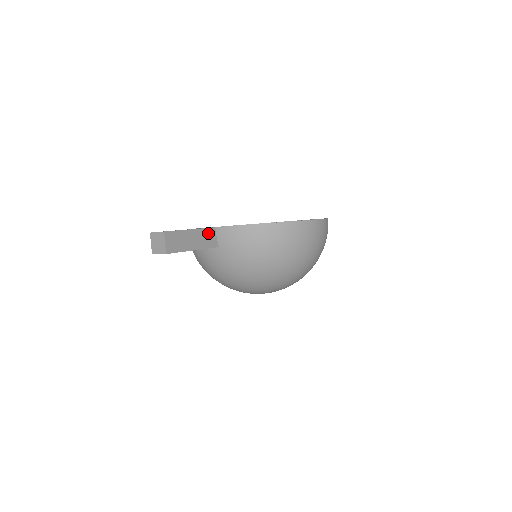
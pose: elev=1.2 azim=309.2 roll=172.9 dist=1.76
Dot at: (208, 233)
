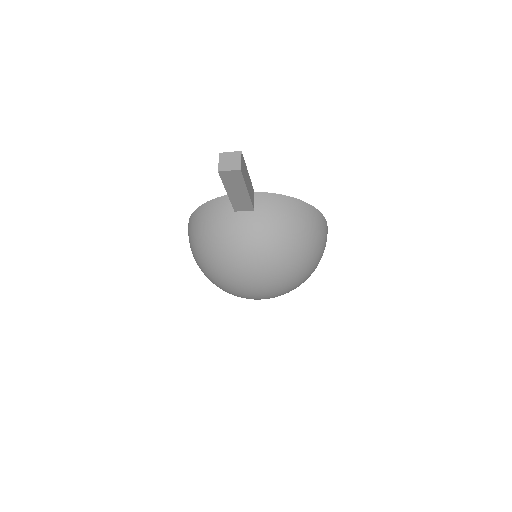
Dot at: (252, 190)
